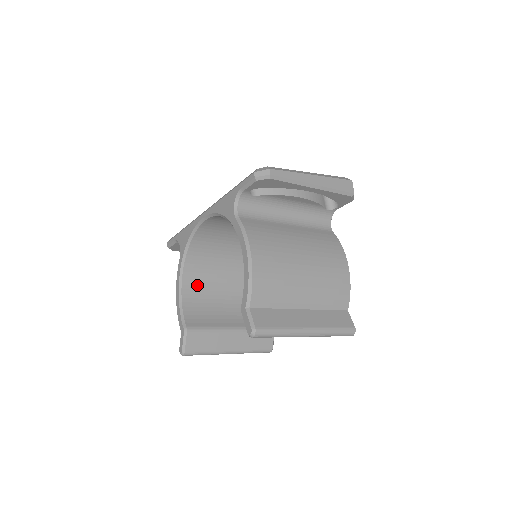
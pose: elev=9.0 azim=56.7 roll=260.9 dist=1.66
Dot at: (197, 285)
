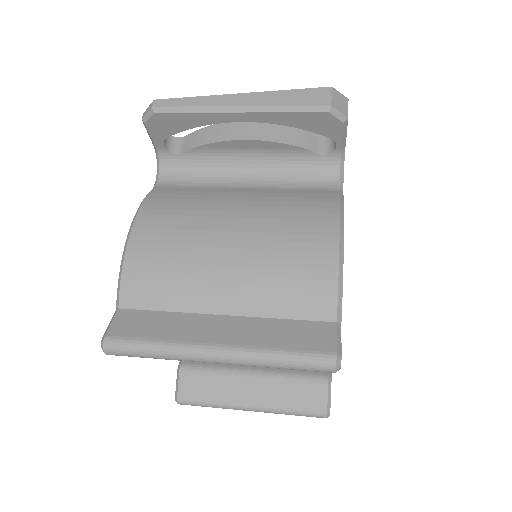
Dot at: occluded
